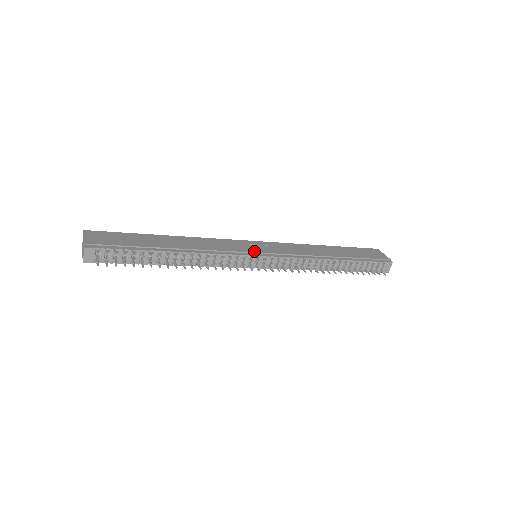
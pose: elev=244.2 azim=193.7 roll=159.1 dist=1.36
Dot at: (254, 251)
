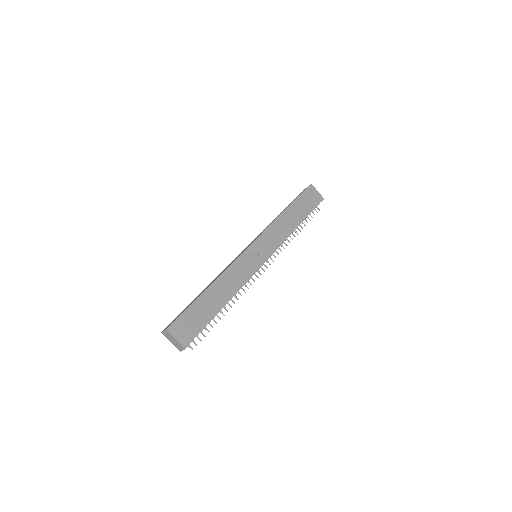
Dot at: (260, 261)
